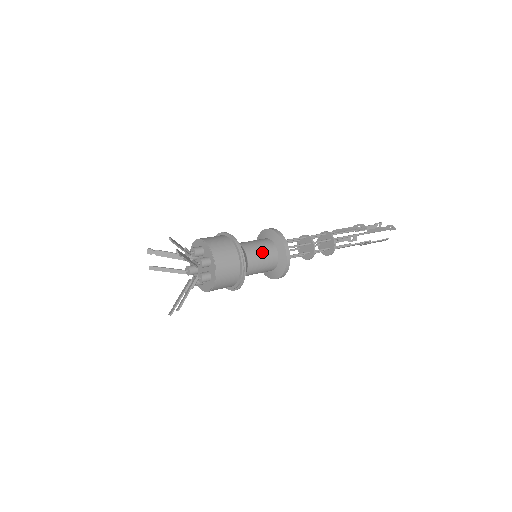
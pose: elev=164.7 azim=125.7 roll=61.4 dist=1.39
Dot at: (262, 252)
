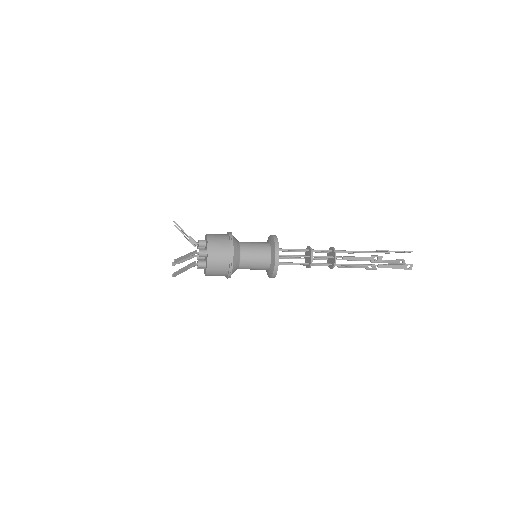
Dot at: (254, 243)
